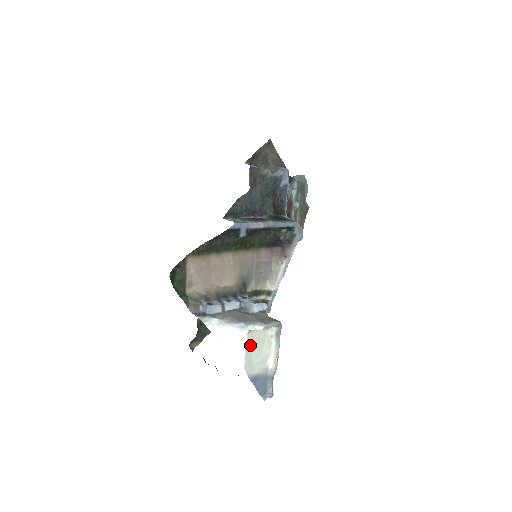
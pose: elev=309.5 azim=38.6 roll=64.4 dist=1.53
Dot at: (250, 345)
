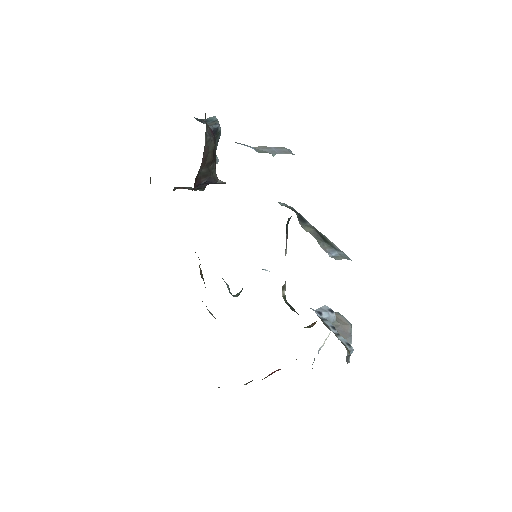
Dot at: occluded
